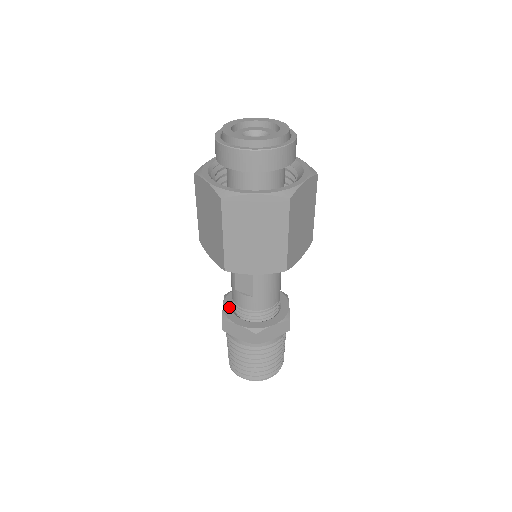
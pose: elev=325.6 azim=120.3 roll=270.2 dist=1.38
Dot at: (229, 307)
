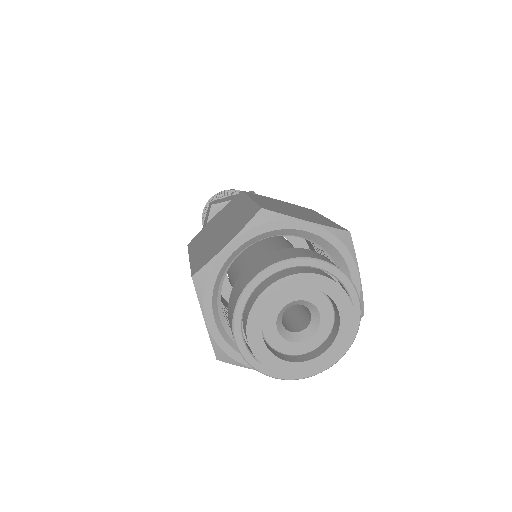
Dot at: occluded
